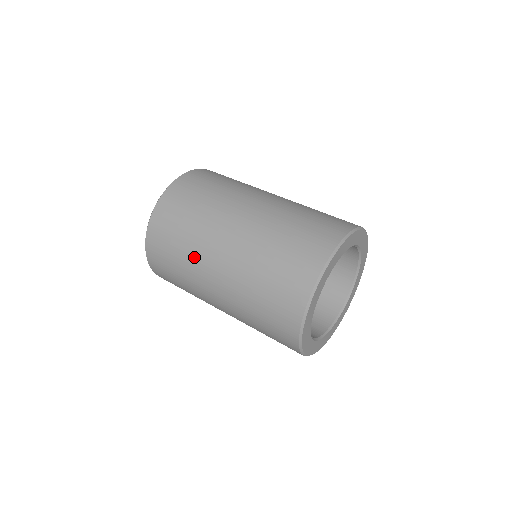
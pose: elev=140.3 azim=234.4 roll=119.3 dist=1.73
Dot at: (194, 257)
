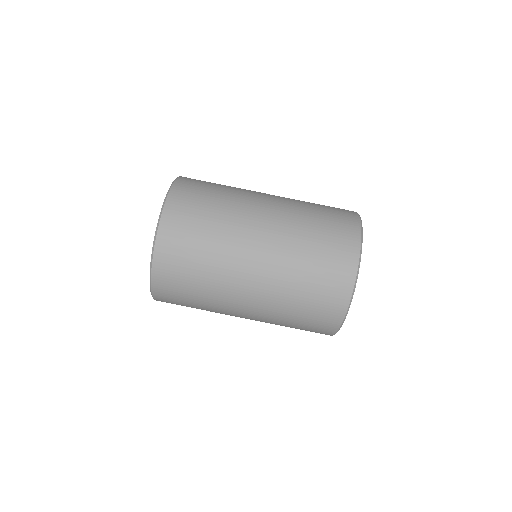
Dot at: (216, 311)
